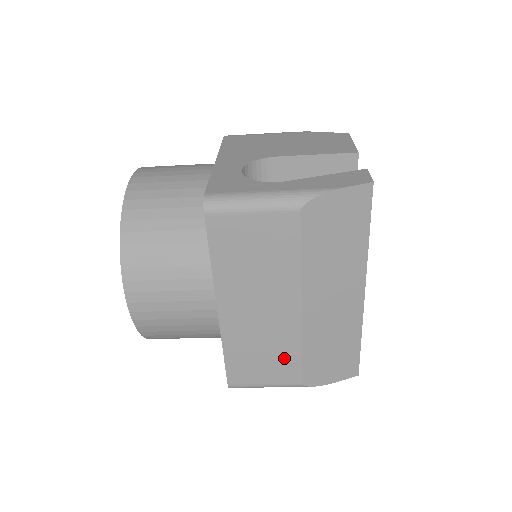
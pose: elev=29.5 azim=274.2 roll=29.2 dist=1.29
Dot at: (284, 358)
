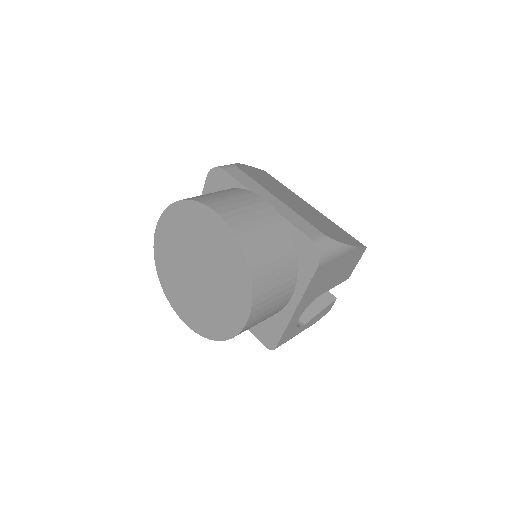
Dot at: occluded
